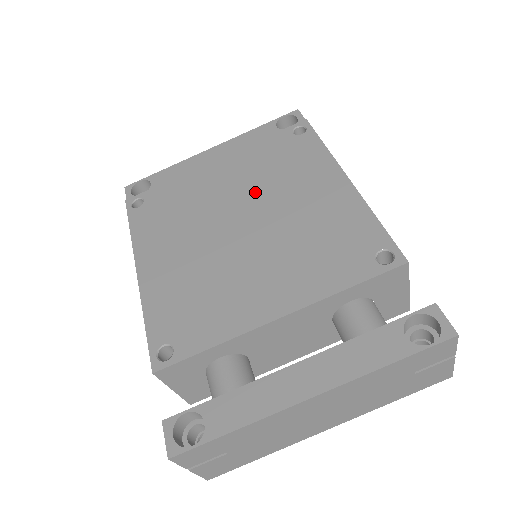
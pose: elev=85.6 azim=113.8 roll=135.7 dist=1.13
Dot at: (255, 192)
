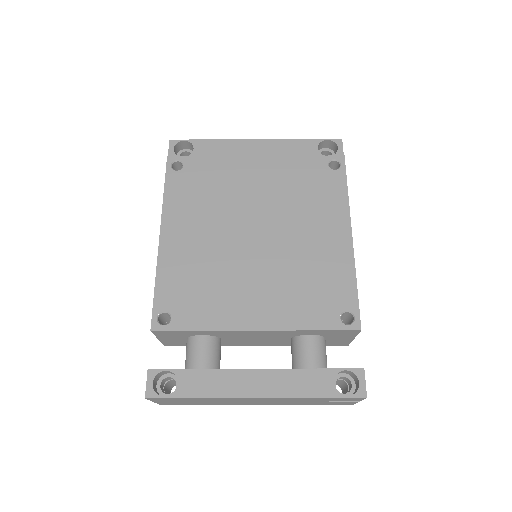
Dot at: (277, 209)
